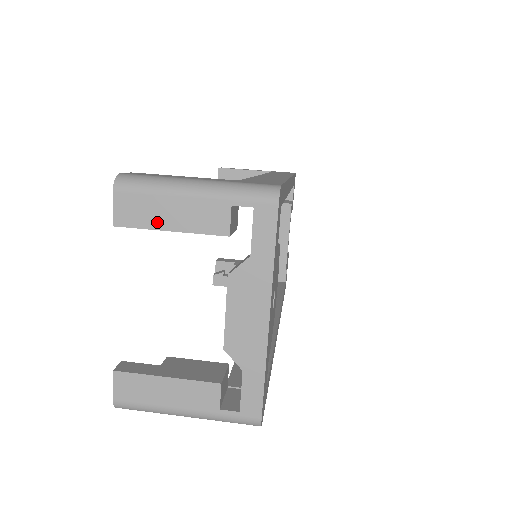
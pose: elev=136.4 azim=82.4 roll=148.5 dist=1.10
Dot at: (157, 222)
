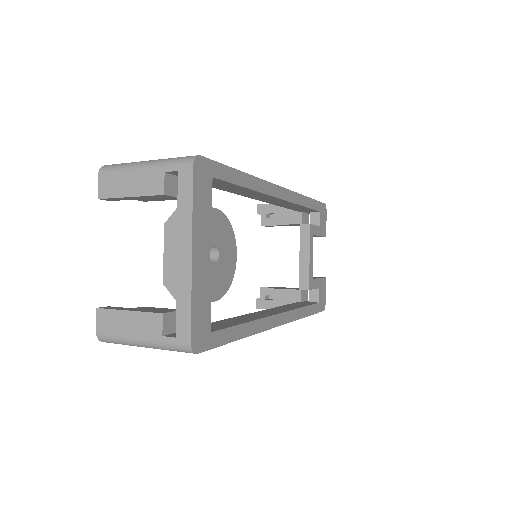
Dot at: (122, 192)
